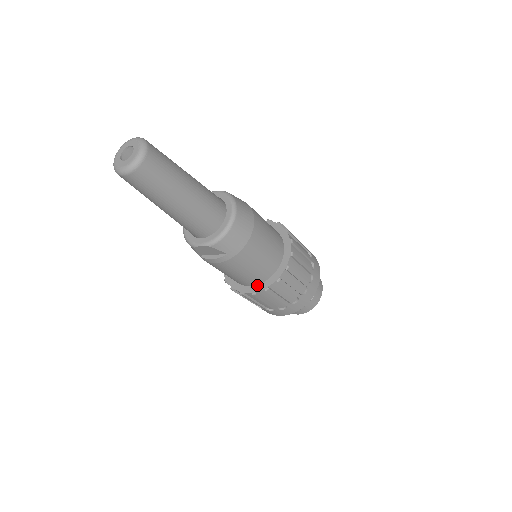
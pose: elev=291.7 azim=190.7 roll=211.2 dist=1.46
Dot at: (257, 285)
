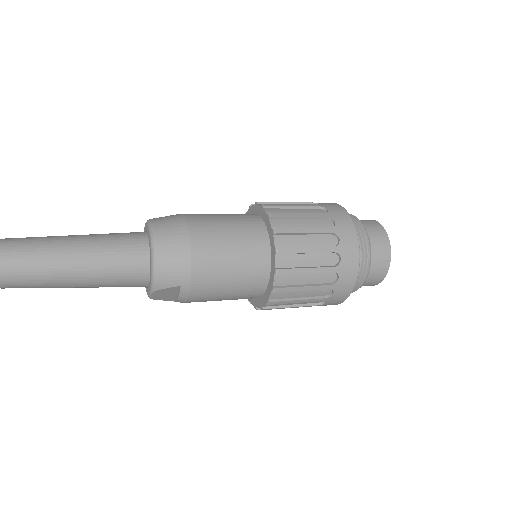
Dot at: (266, 290)
